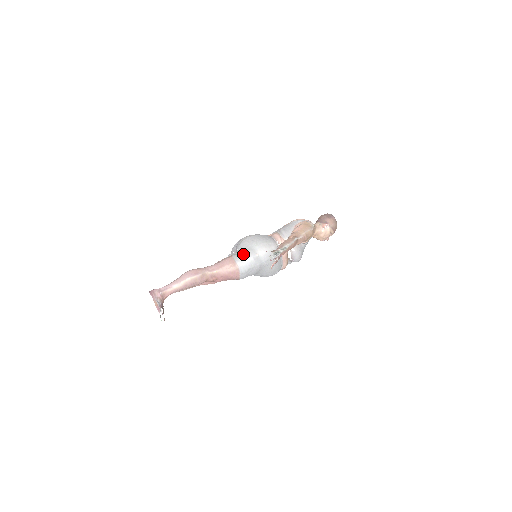
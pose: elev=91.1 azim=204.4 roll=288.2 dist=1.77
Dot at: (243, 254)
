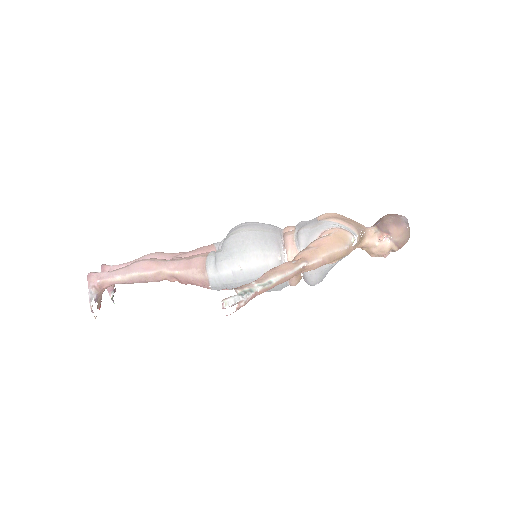
Dot at: (219, 261)
